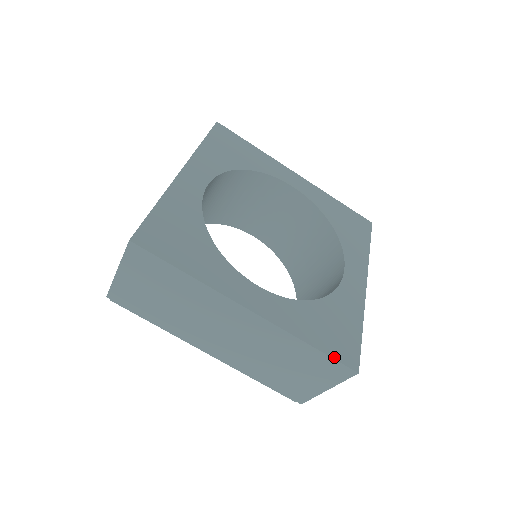
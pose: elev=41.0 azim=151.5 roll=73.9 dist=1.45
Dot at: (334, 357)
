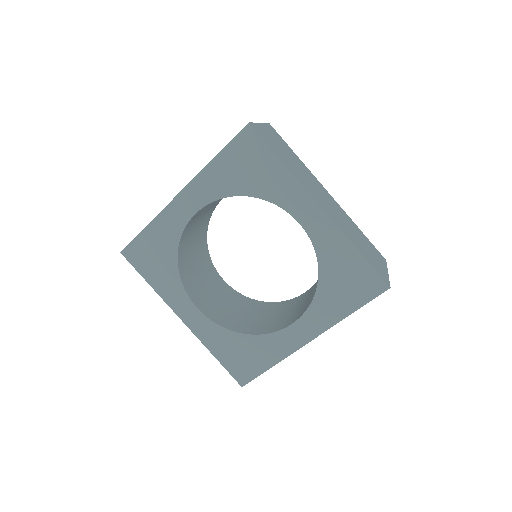
Dot at: (369, 300)
